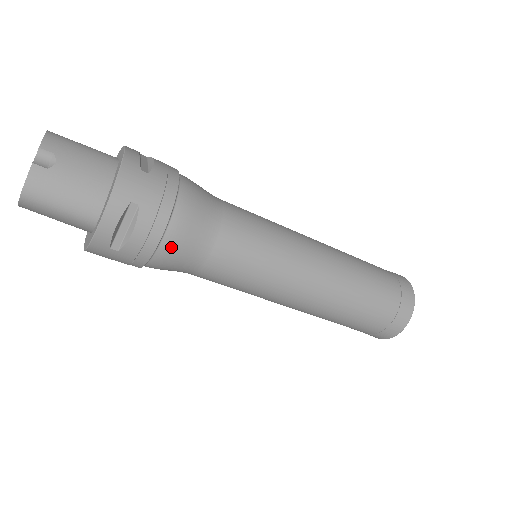
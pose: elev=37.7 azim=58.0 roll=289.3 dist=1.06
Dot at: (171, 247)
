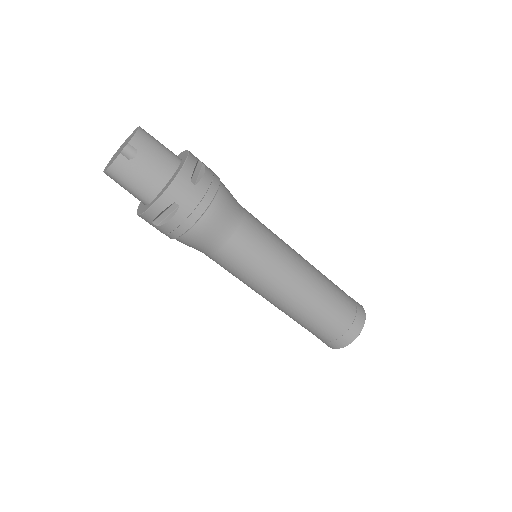
Dot at: (192, 237)
